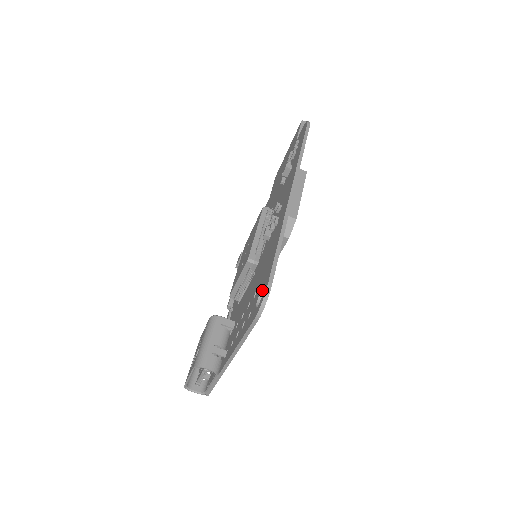
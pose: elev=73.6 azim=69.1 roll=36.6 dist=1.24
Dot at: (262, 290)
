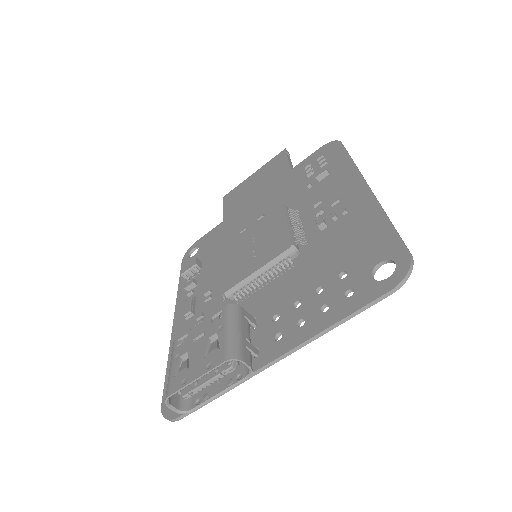
Dot at: (378, 265)
